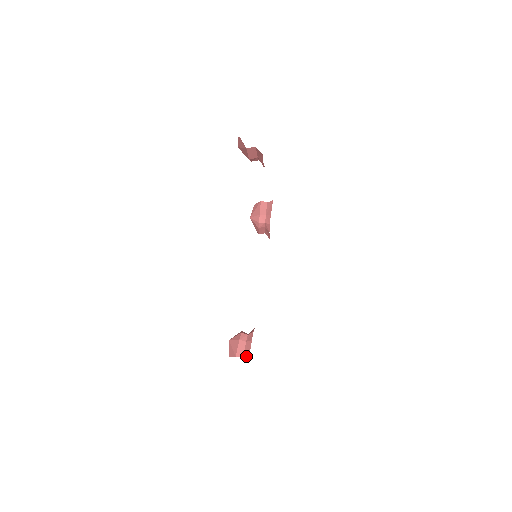
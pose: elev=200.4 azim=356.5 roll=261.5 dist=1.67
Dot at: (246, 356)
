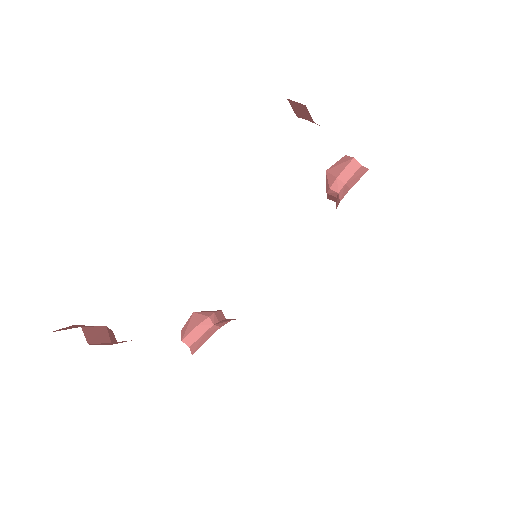
Dot at: (192, 350)
